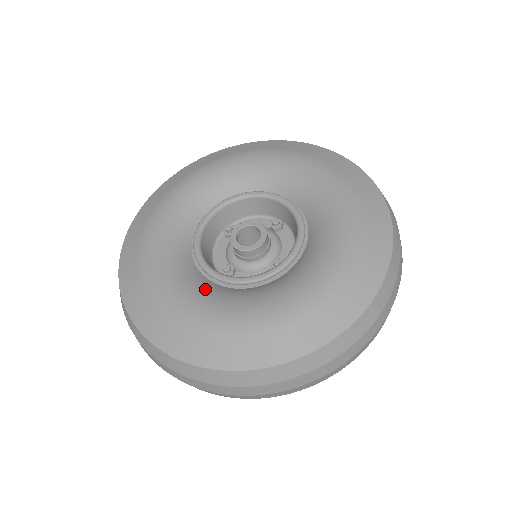
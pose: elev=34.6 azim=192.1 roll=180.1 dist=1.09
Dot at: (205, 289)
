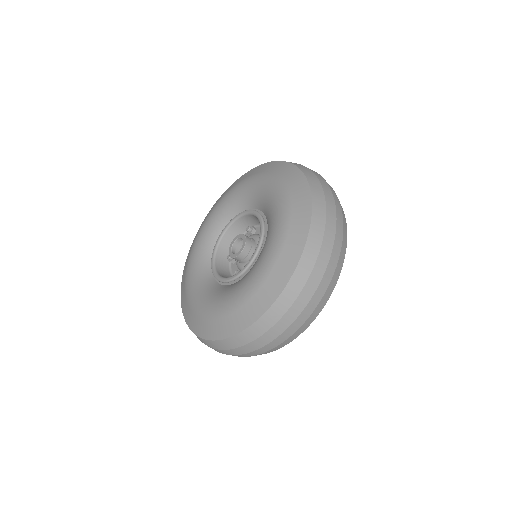
Dot at: (202, 267)
